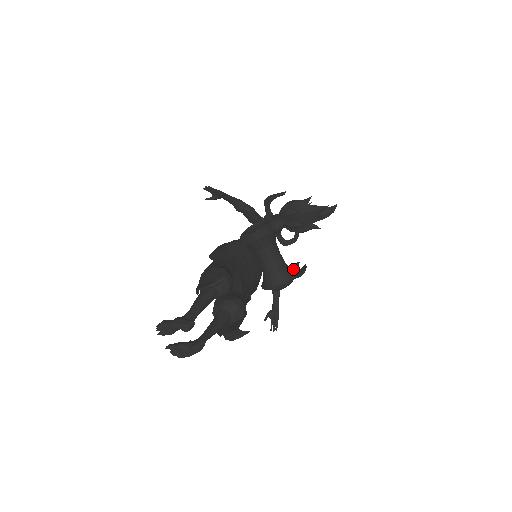
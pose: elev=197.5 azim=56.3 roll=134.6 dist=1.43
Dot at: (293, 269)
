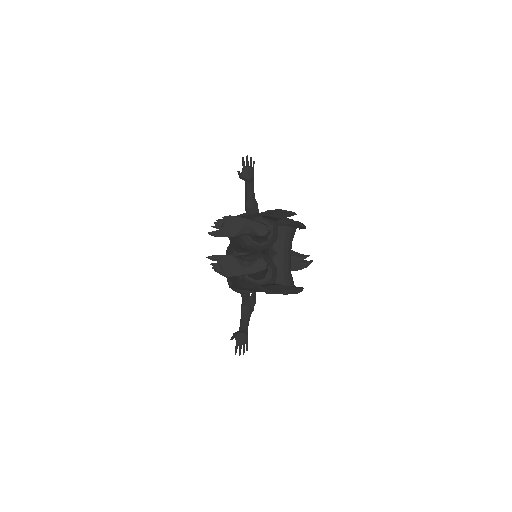
Dot at: occluded
